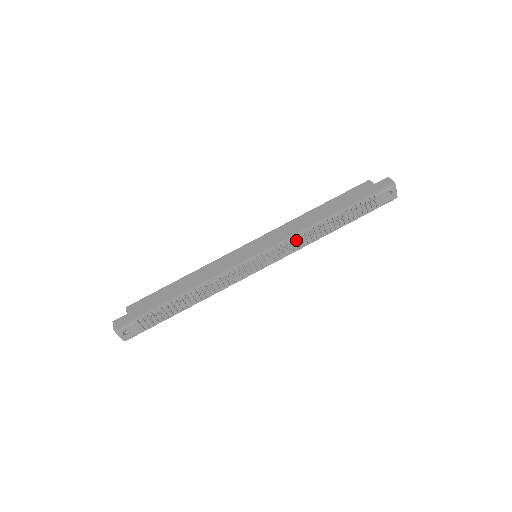
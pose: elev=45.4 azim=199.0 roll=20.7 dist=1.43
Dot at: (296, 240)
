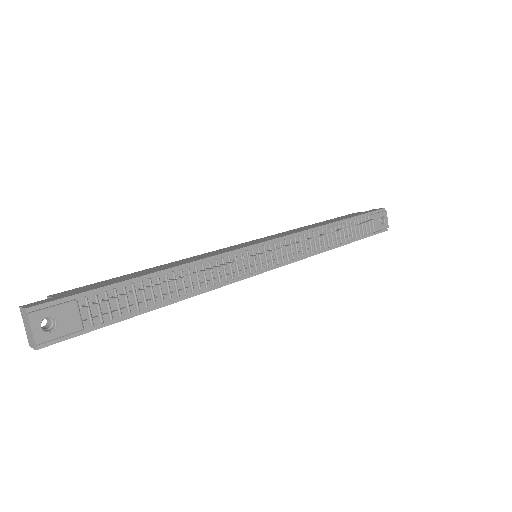
Dot at: (305, 239)
